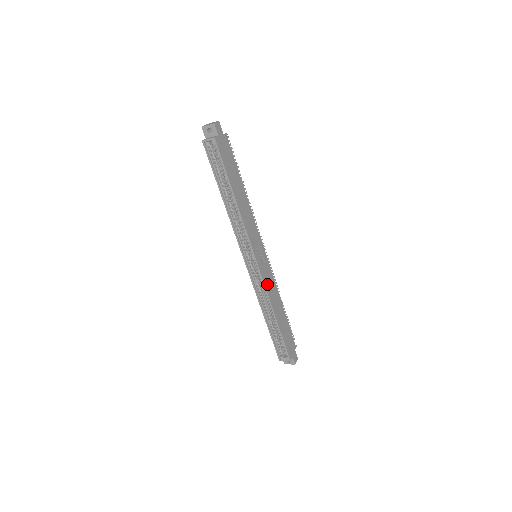
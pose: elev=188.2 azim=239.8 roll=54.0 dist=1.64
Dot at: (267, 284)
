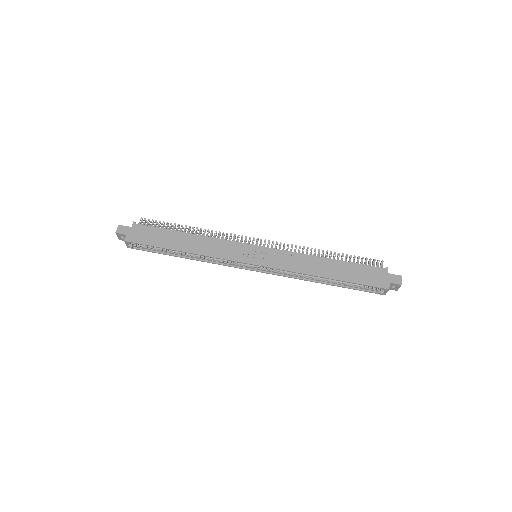
Dot at: (285, 265)
